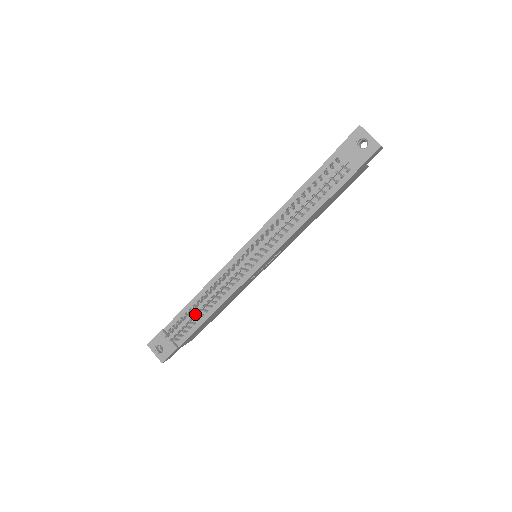
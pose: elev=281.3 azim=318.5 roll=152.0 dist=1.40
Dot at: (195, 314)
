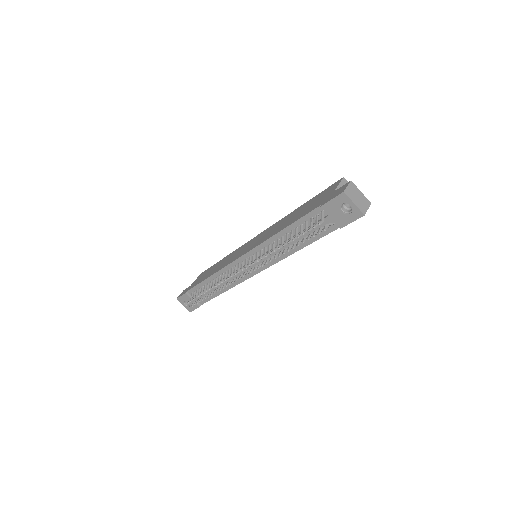
Dot at: (208, 295)
